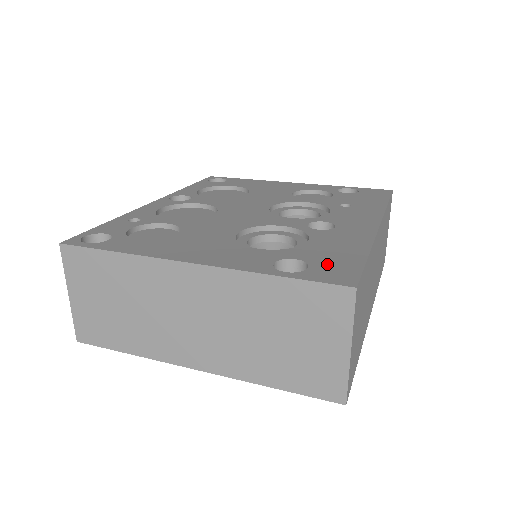
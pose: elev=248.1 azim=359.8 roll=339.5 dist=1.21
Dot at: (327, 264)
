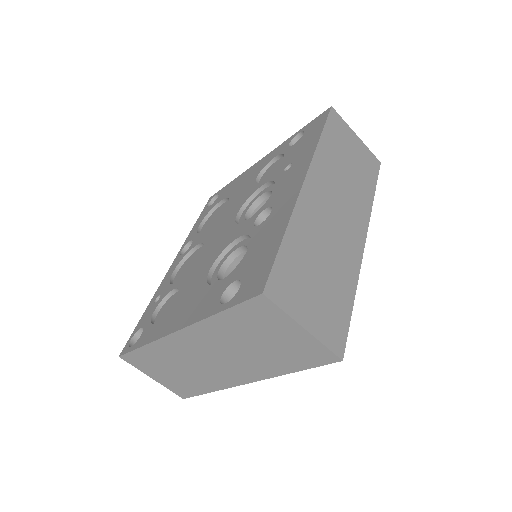
Dot at: (252, 273)
